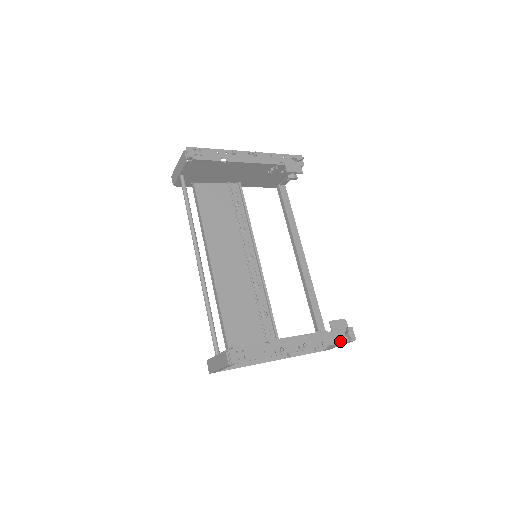
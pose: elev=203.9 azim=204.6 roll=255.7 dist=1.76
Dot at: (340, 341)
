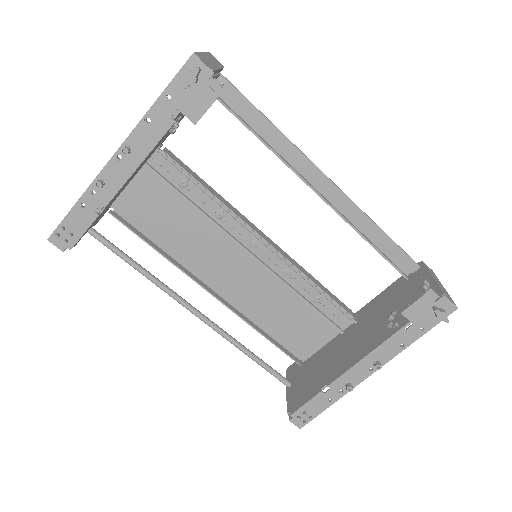
Dot at: (430, 327)
